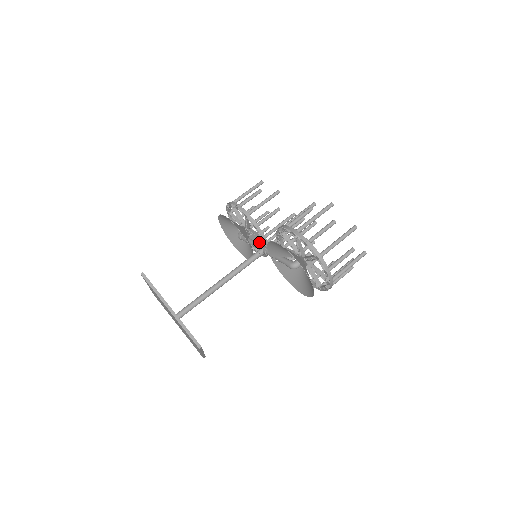
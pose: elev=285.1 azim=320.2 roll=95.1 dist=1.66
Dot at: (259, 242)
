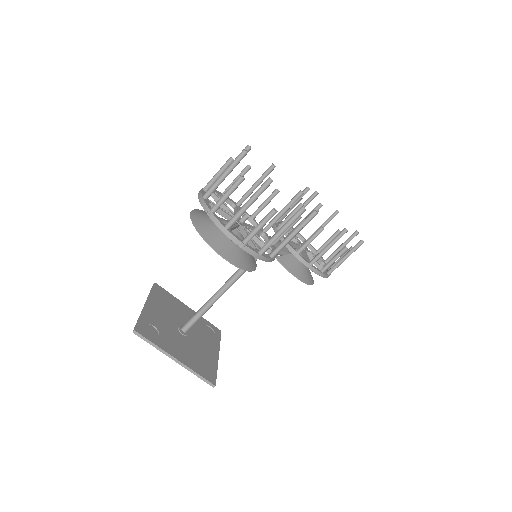
Dot at: (305, 256)
